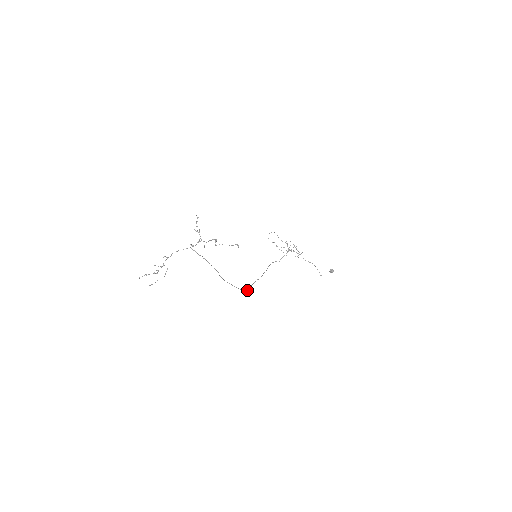
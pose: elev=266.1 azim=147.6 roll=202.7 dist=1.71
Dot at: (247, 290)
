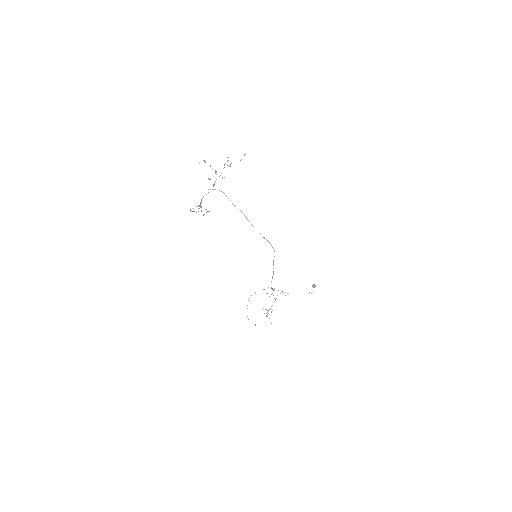
Dot at: (274, 251)
